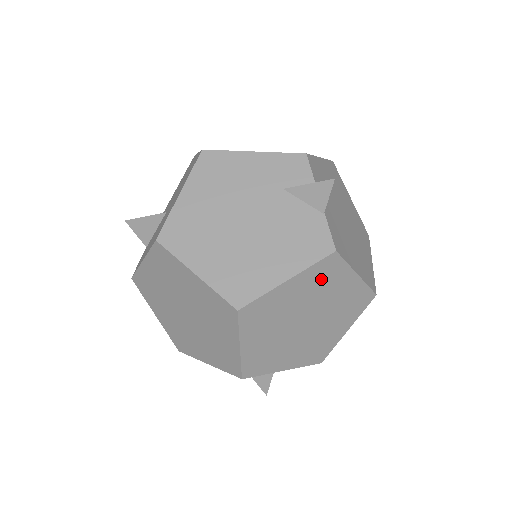
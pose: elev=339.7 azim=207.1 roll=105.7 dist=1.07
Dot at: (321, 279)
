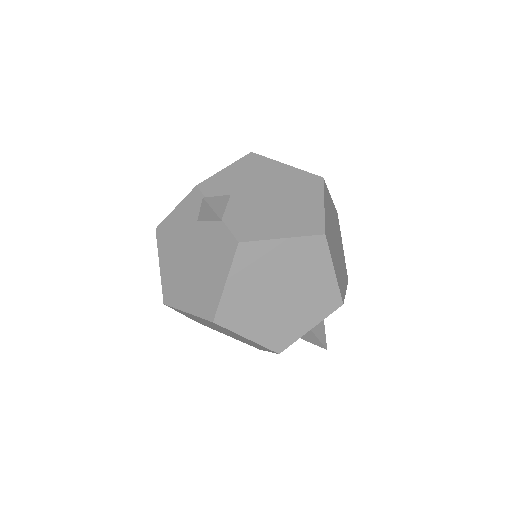
Dot at: (253, 264)
